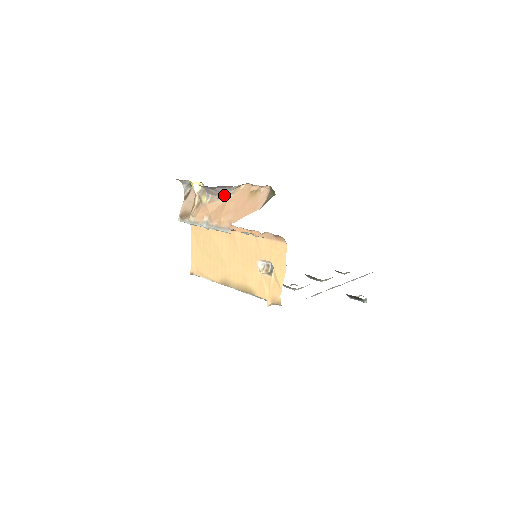
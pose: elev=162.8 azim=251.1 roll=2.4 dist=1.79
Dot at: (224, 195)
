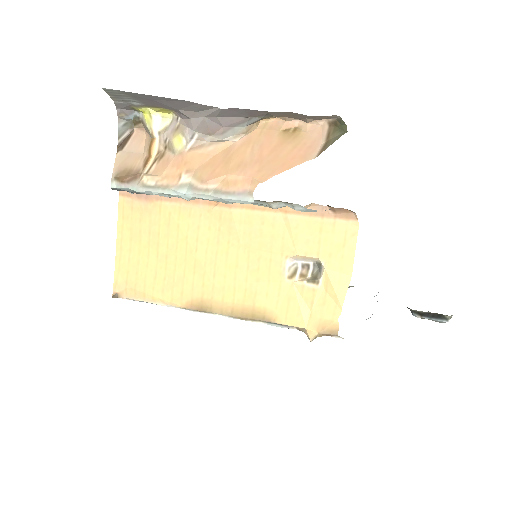
Dot at: (228, 135)
